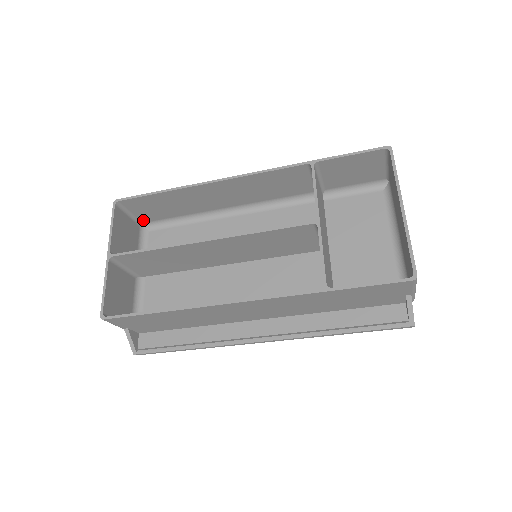
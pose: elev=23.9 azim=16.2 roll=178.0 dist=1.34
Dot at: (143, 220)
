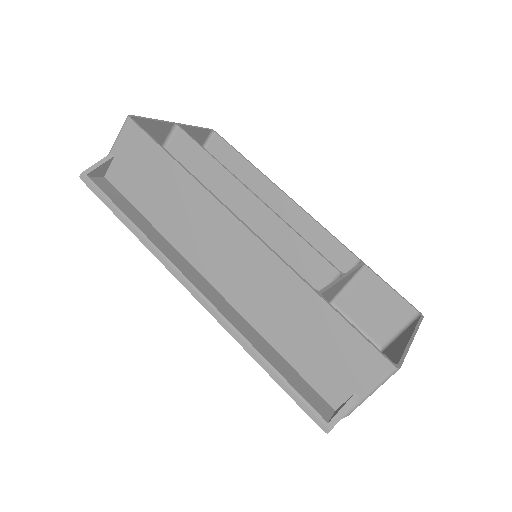
Dot at: occluded
